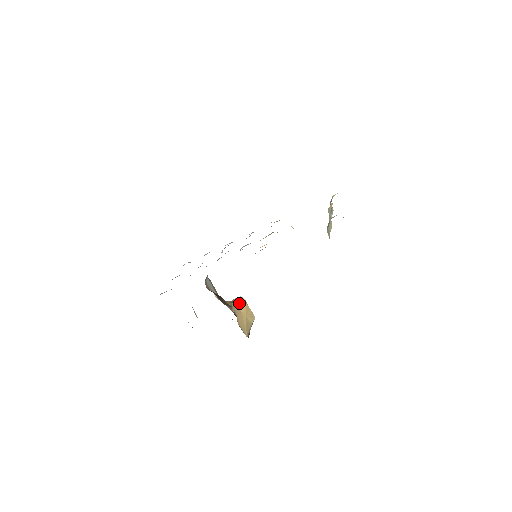
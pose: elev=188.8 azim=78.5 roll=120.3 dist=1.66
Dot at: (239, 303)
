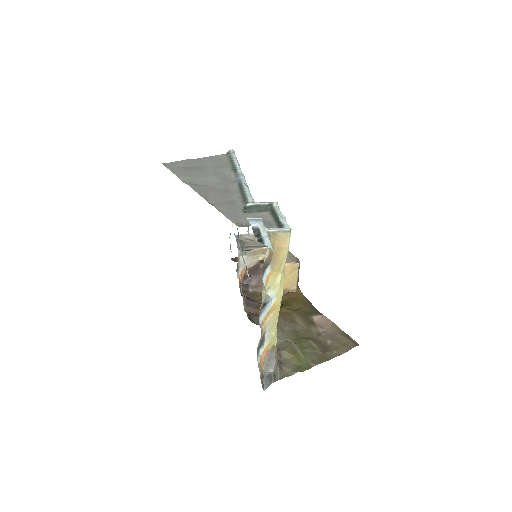
Dot at: occluded
